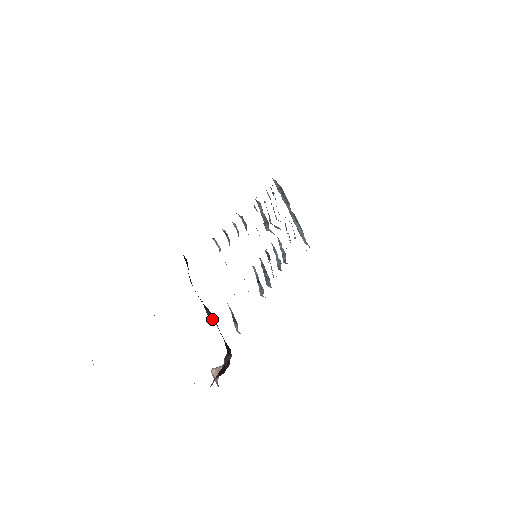
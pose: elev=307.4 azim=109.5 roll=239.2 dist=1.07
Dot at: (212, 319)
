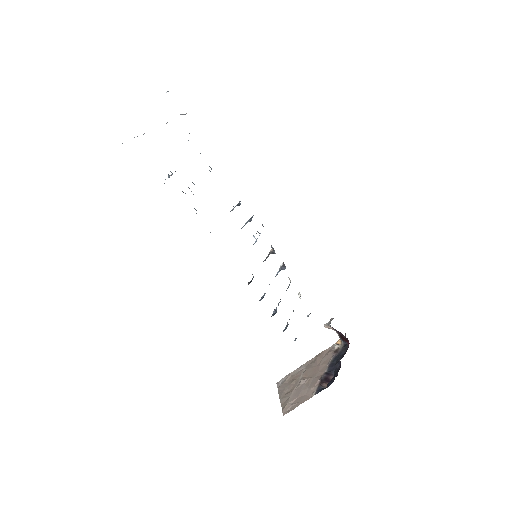
Dot at: occluded
